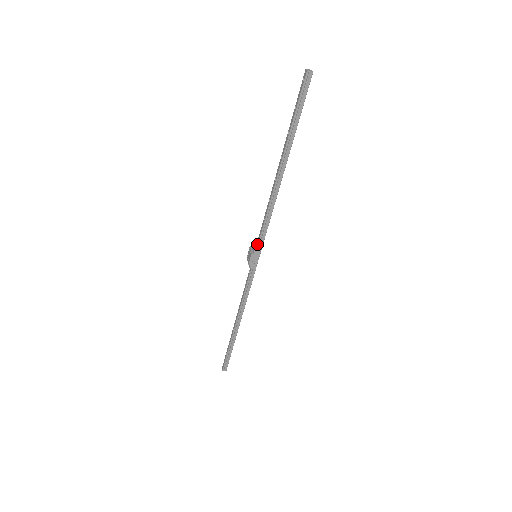
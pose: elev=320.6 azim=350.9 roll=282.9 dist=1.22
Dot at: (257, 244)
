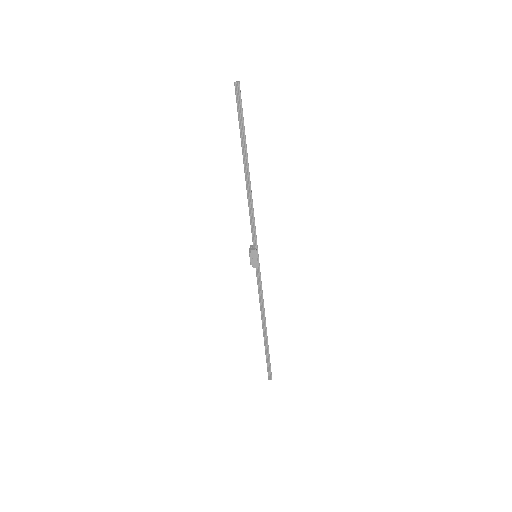
Dot at: occluded
